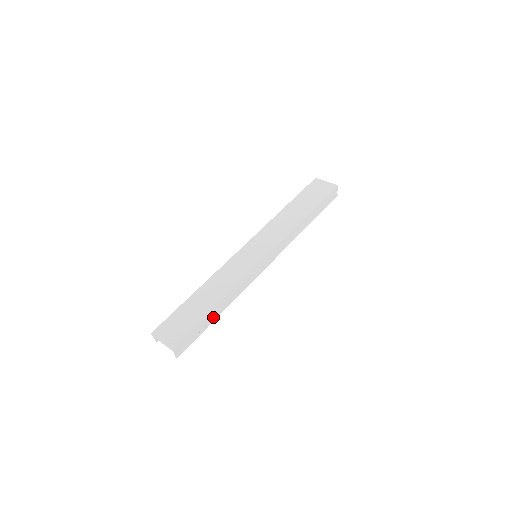
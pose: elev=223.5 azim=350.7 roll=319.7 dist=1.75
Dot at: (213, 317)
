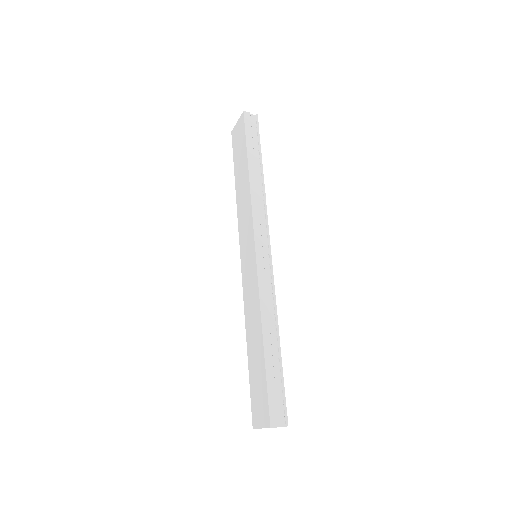
Dot at: (277, 353)
